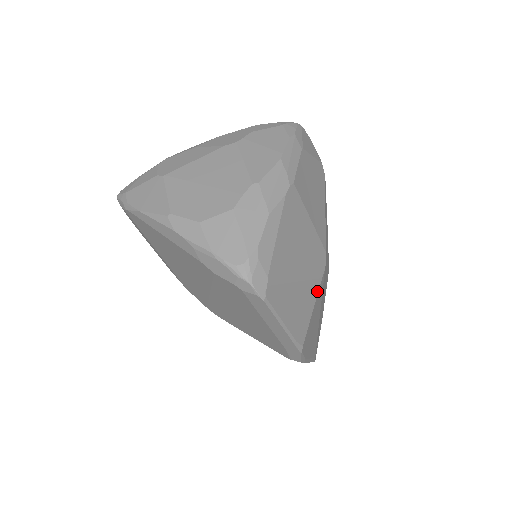
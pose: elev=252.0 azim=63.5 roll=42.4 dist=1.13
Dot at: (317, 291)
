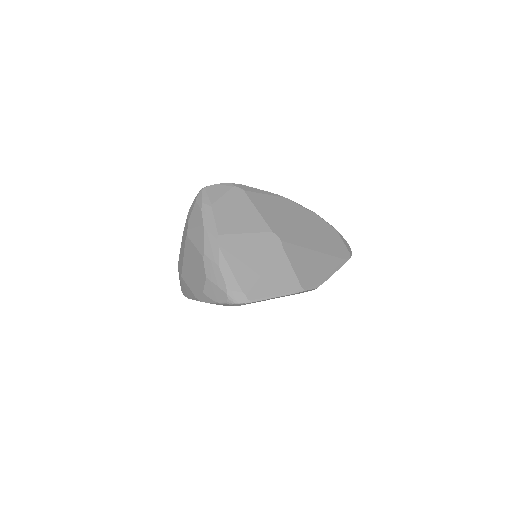
Dot at: (285, 256)
